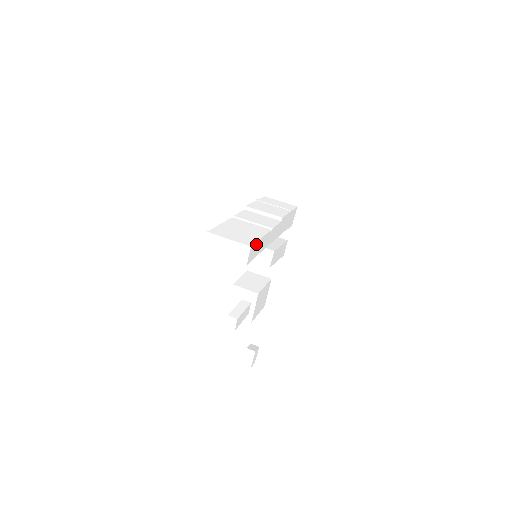
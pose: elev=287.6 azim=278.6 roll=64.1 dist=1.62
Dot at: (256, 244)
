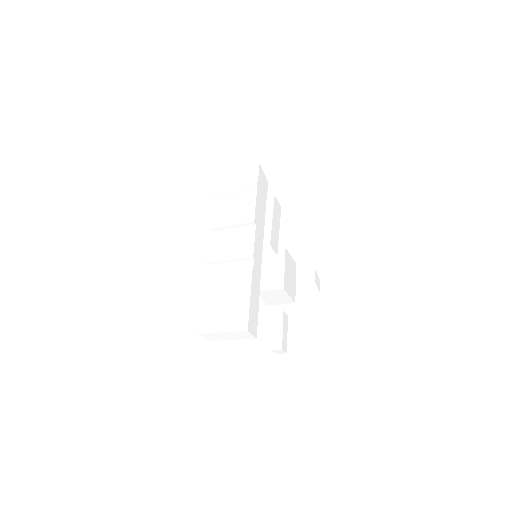
Dot at: (250, 312)
